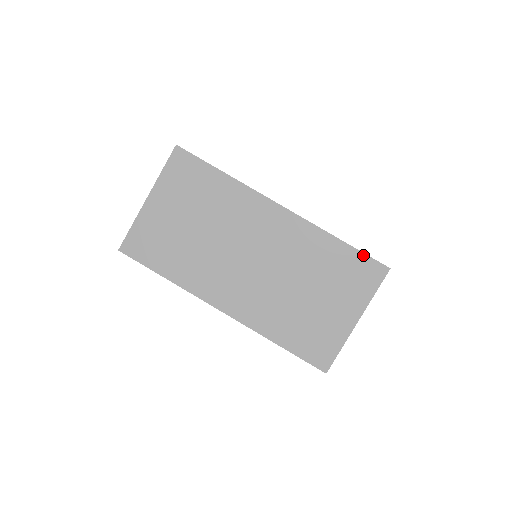
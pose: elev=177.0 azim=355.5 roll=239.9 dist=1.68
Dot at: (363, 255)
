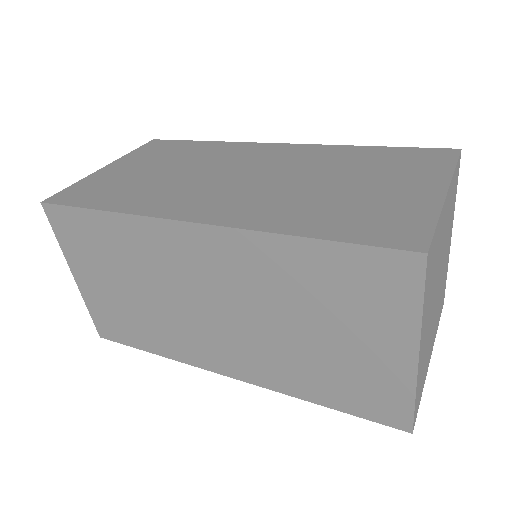
Dot at: (358, 248)
